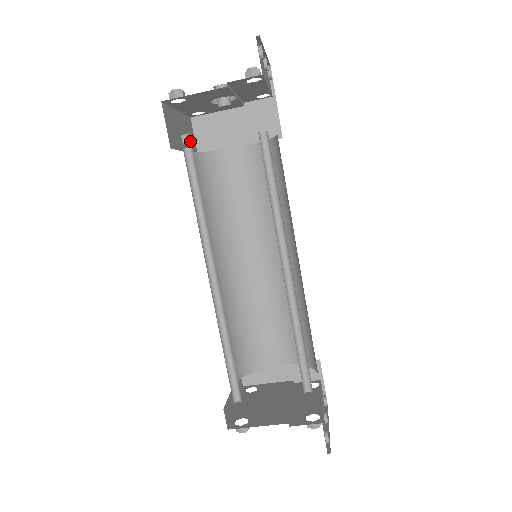
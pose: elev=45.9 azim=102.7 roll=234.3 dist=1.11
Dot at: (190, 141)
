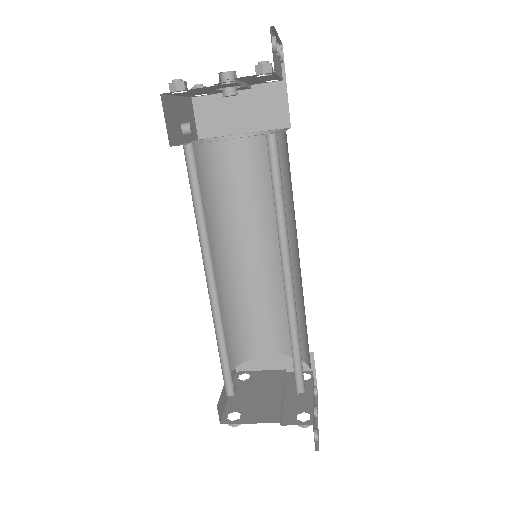
Dot at: (191, 132)
